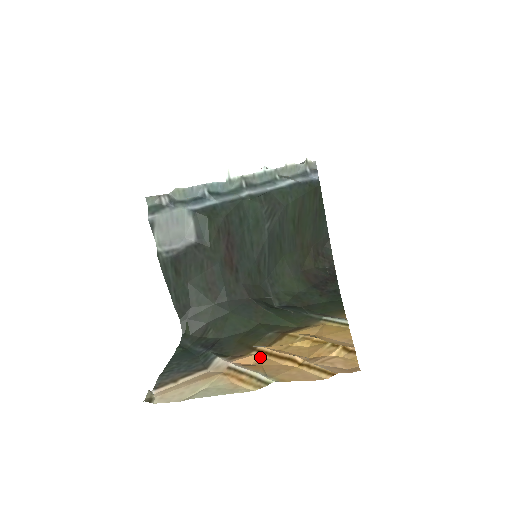
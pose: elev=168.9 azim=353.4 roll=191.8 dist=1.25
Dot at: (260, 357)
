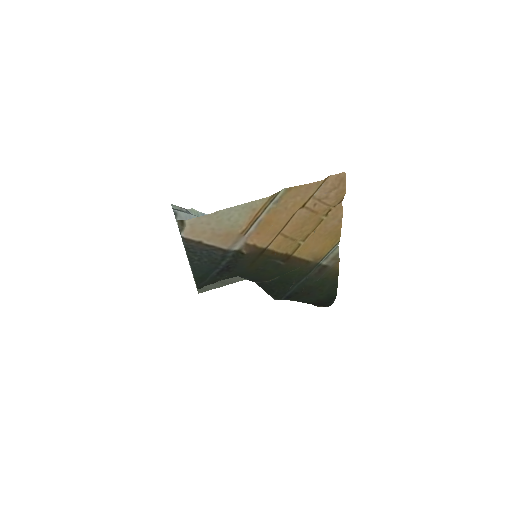
Dot at: (271, 238)
